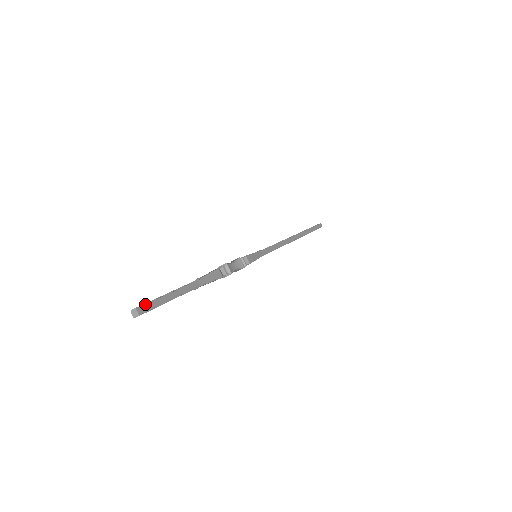
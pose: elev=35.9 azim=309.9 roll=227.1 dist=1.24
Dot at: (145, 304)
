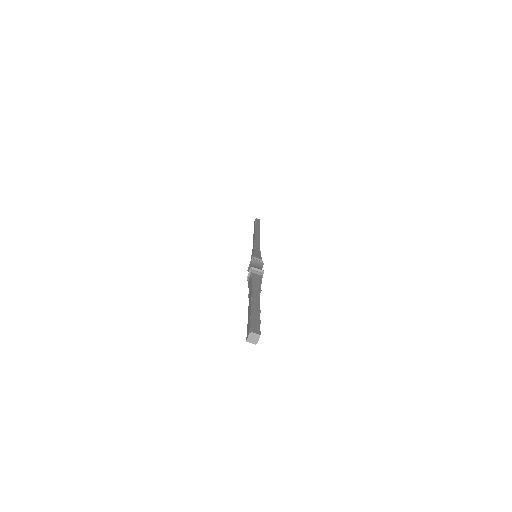
Dot at: occluded
